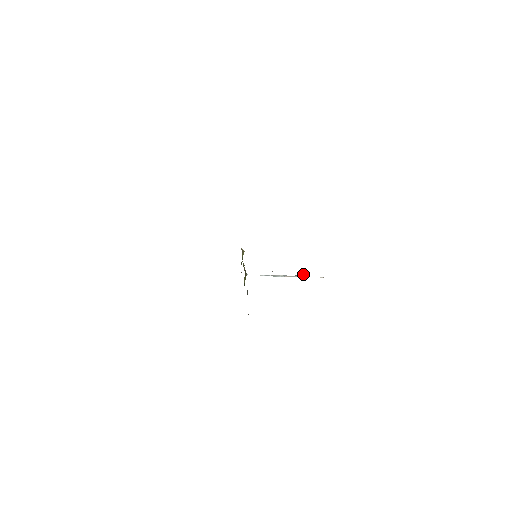
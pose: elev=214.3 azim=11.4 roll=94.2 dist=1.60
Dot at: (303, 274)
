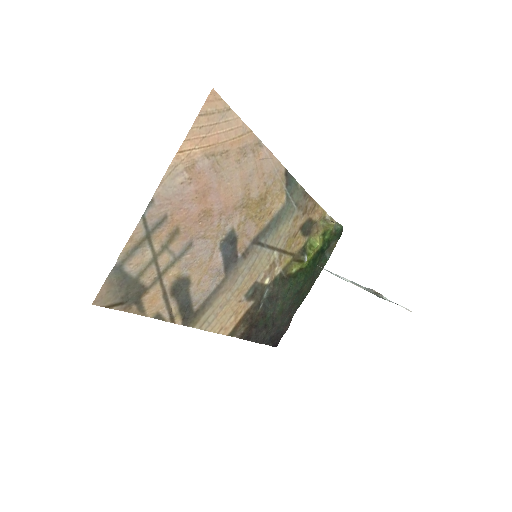
Dot at: (376, 292)
